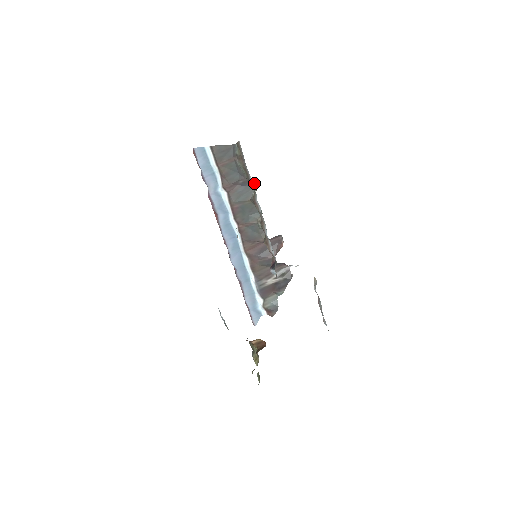
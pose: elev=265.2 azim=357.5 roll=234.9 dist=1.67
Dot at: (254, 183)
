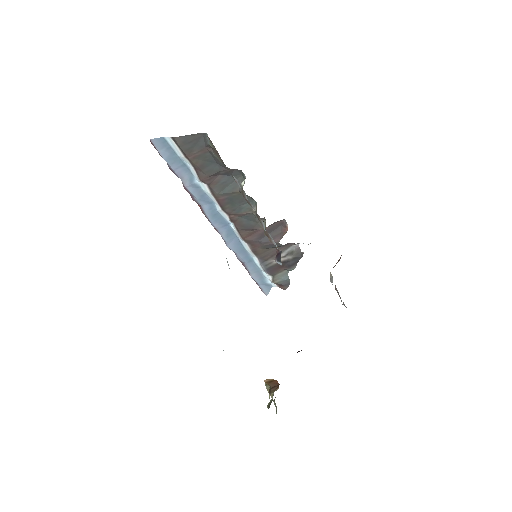
Dot at: (240, 171)
